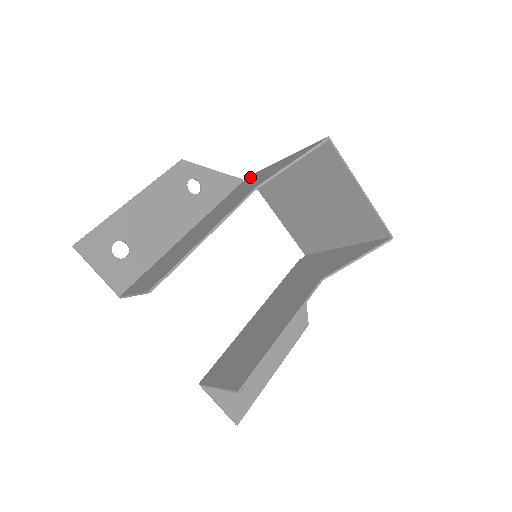
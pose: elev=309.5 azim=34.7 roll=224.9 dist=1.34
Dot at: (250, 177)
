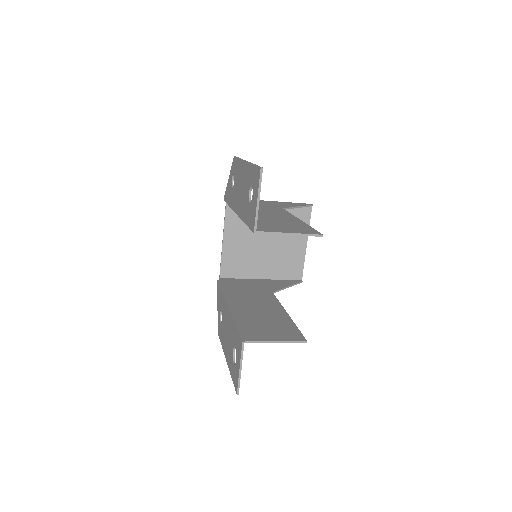
Dot at: occluded
